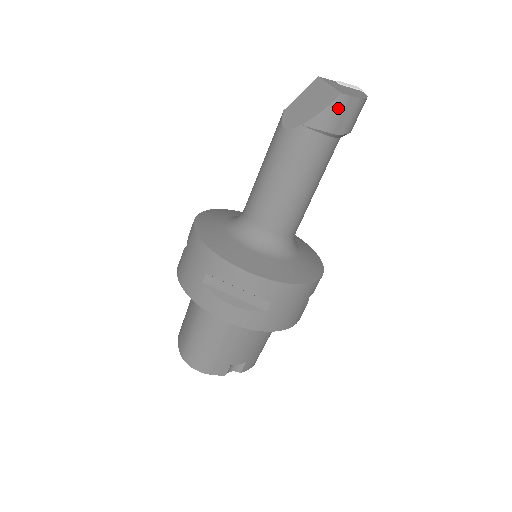
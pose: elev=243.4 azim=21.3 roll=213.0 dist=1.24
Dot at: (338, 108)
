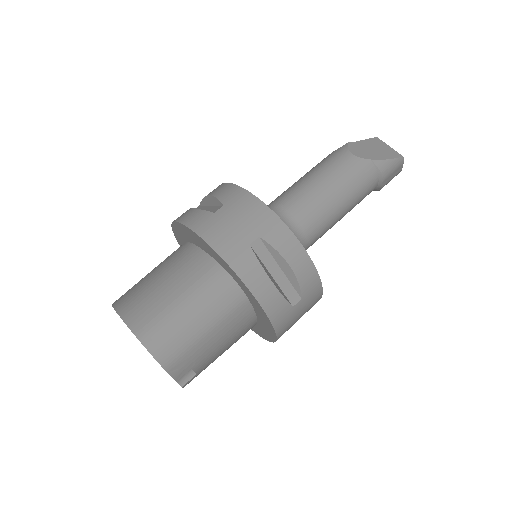
Dot at: (396, 165)
